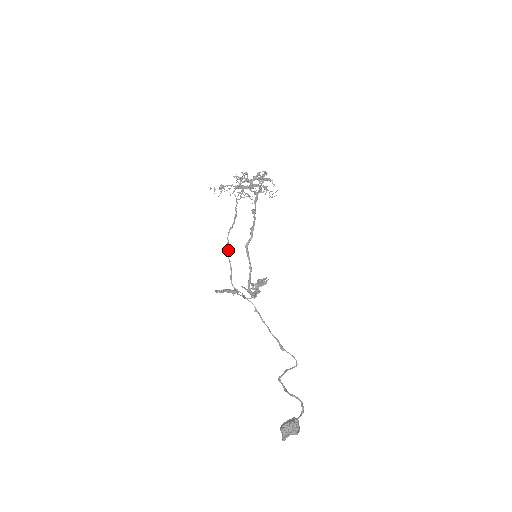
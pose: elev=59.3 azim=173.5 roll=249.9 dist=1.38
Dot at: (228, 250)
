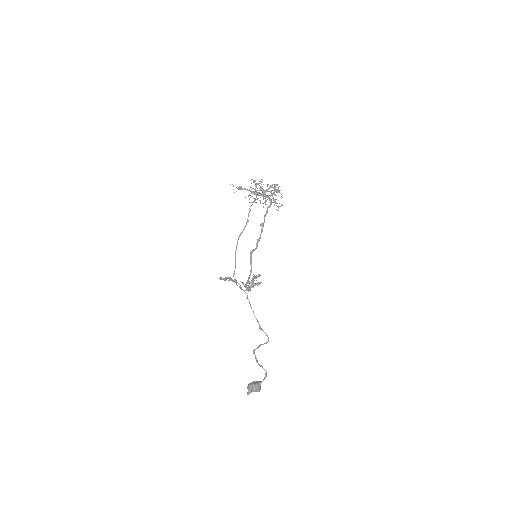
Dot at: (236, 250)
